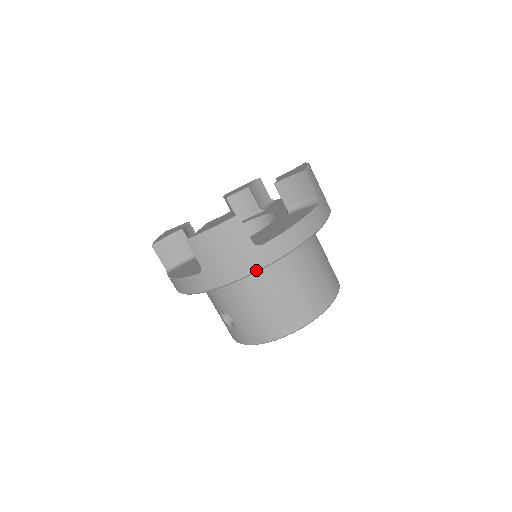
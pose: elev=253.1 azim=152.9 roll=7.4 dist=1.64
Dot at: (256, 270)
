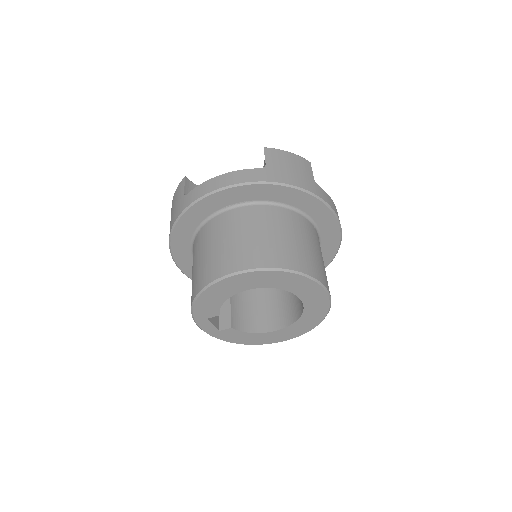
Dot at: (179, 216)
